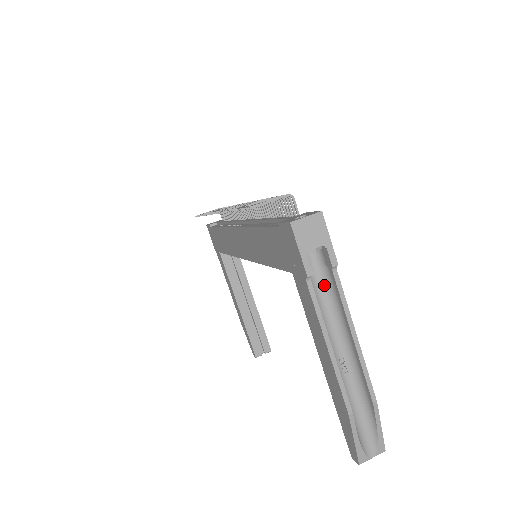
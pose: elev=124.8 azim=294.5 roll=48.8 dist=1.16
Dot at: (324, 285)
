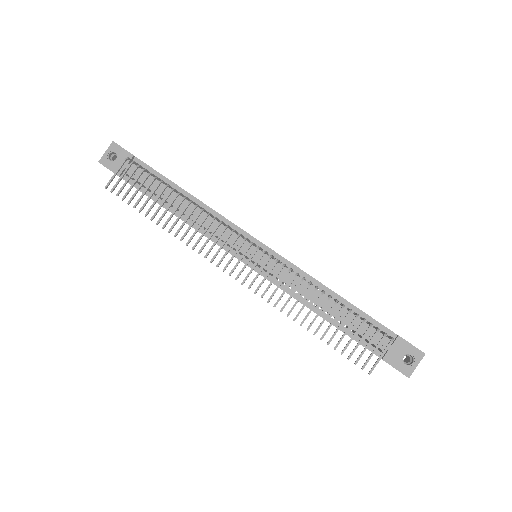
Dot at: occluded
